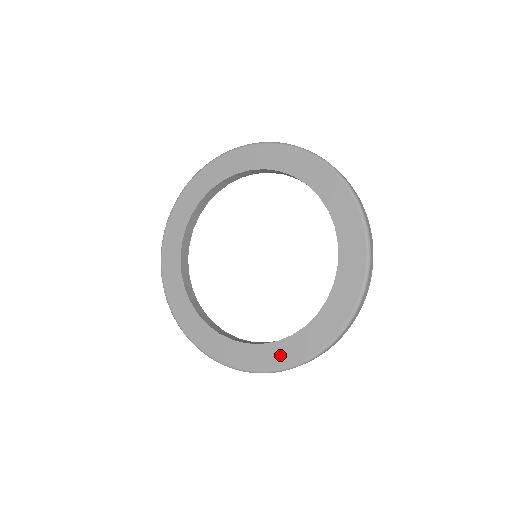
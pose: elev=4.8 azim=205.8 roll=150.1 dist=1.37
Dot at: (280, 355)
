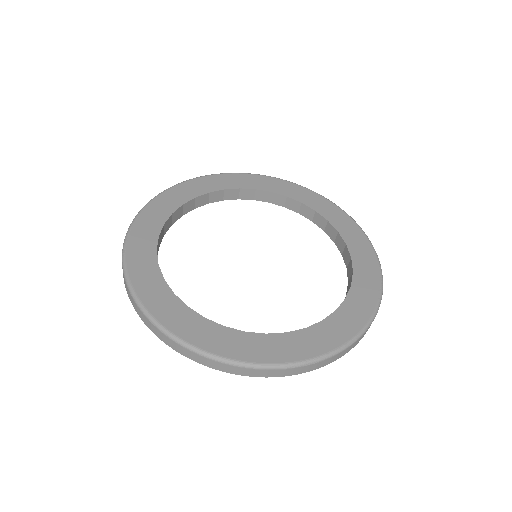
Dot at: (292, 347)
